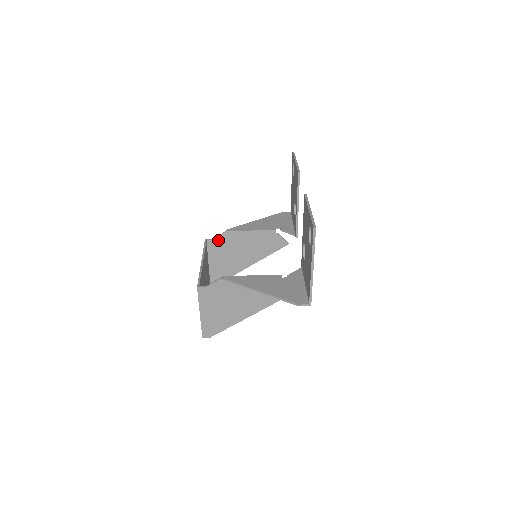
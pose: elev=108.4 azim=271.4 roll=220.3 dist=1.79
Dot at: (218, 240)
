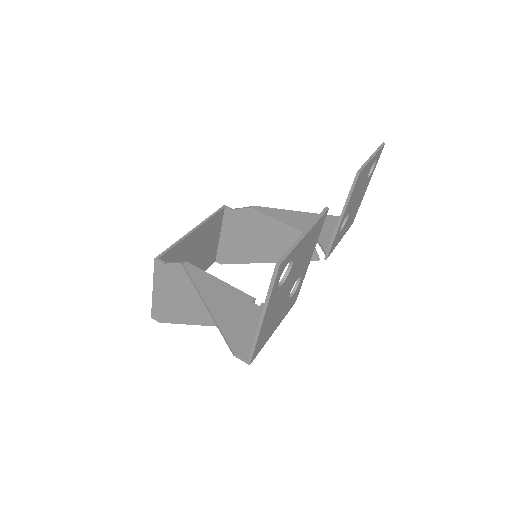
Dot at: (238, 213)
